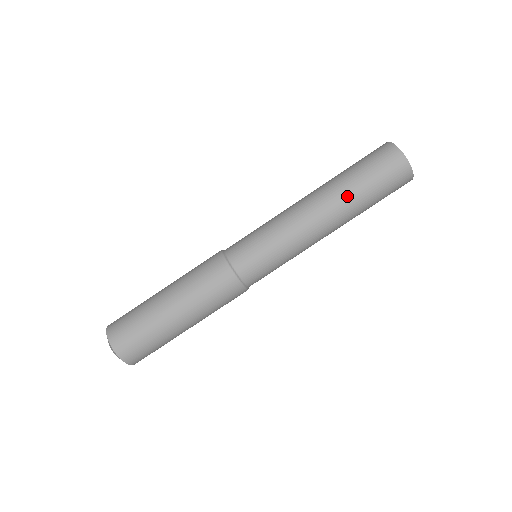
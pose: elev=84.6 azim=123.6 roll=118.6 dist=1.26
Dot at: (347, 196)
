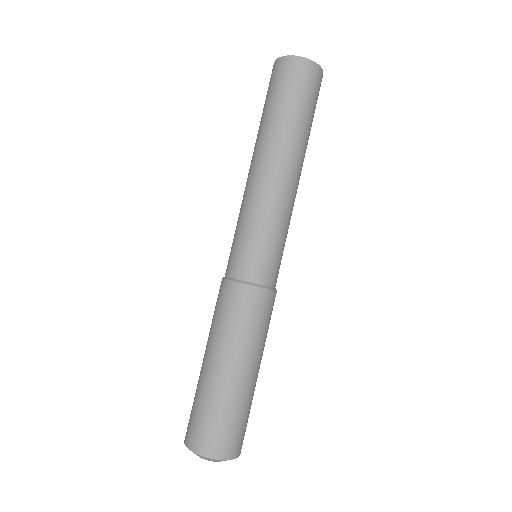
Dot at: (262, 131)
